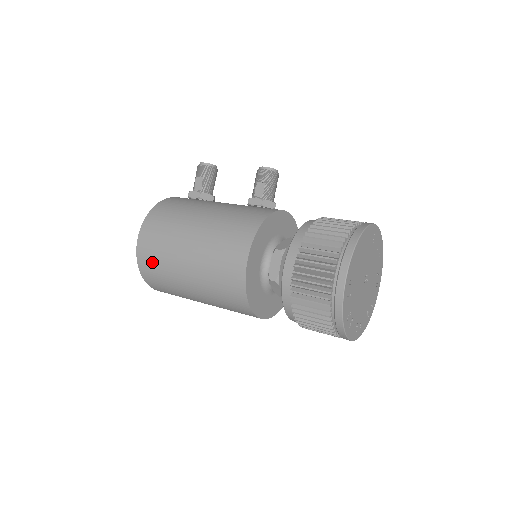
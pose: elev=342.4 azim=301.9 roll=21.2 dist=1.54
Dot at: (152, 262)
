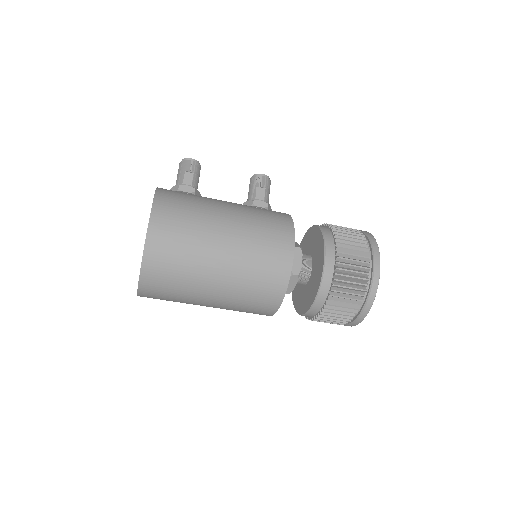
Dot at: (169, 253)
